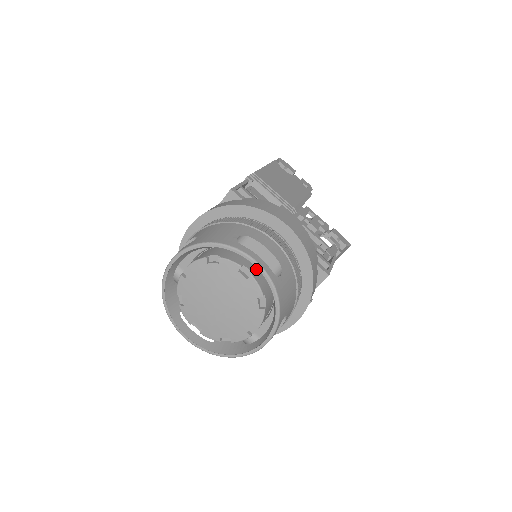
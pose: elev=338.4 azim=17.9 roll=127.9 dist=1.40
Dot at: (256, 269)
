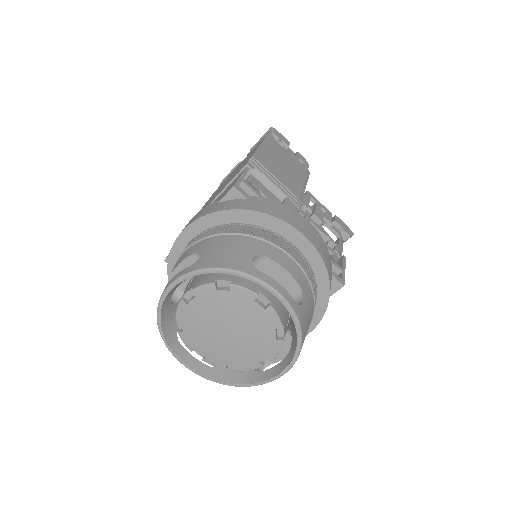
Dot at: occluded
